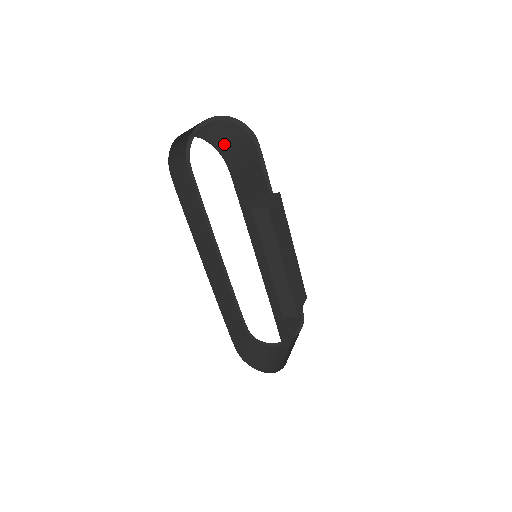
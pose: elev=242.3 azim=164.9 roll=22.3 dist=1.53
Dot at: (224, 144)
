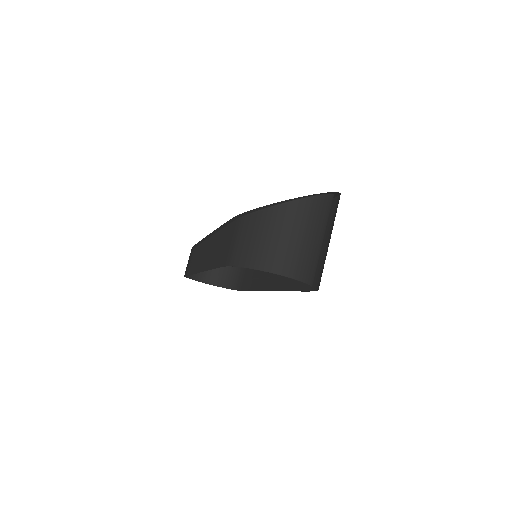
Dot at: (317, 262)
